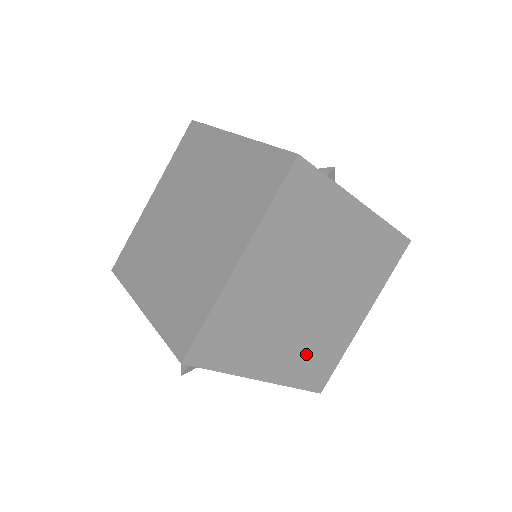
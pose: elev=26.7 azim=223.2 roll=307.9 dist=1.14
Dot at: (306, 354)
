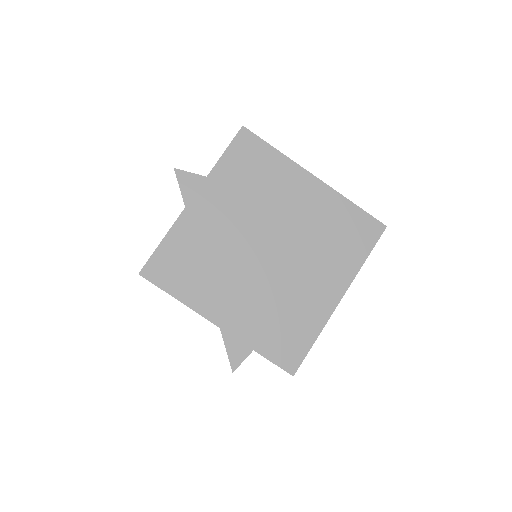
Dot at: occluded
